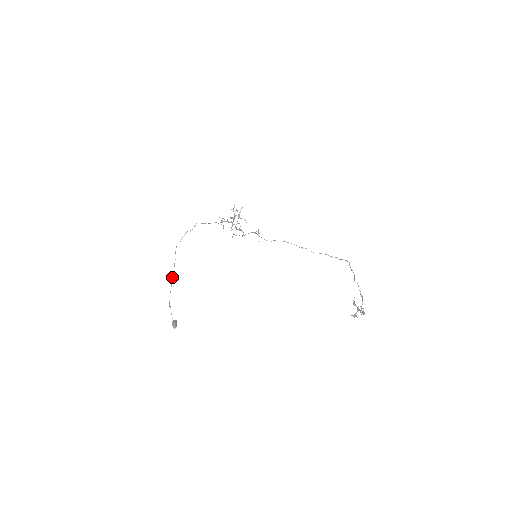
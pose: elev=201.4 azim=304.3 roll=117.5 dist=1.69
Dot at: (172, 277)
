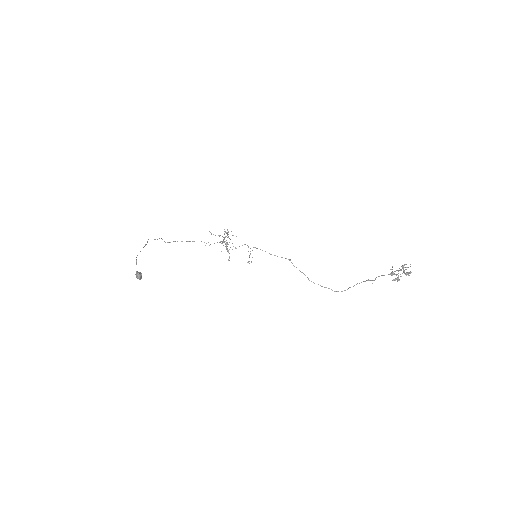
Dot at: occluded
